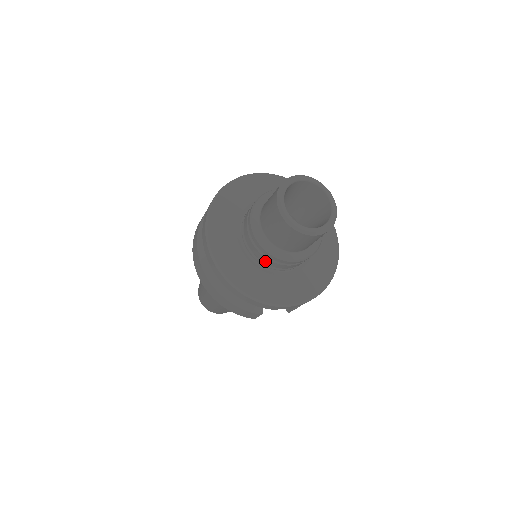
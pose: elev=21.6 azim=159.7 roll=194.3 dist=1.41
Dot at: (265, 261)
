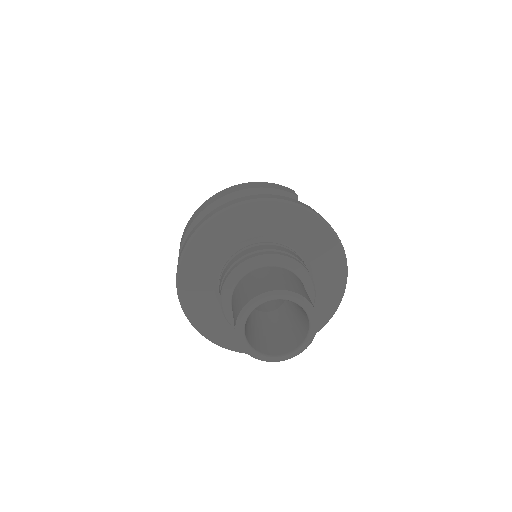
Dot at: occluded
